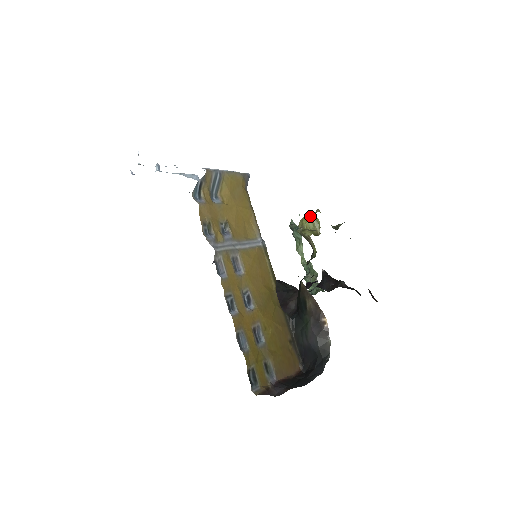
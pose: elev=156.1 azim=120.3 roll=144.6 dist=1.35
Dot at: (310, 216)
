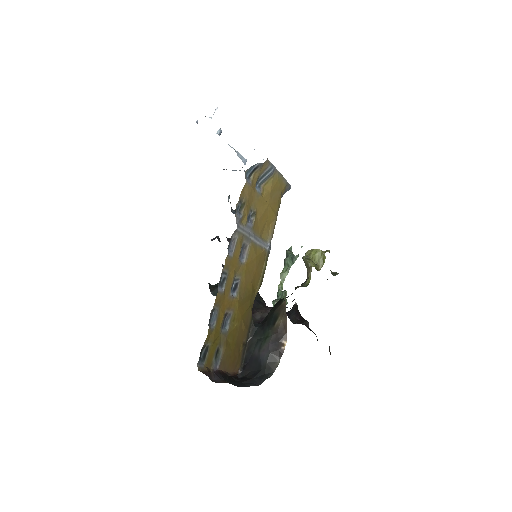
Dot at: (321, 251)
